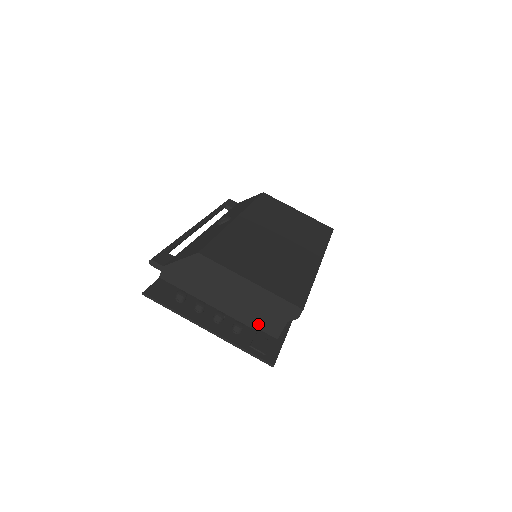
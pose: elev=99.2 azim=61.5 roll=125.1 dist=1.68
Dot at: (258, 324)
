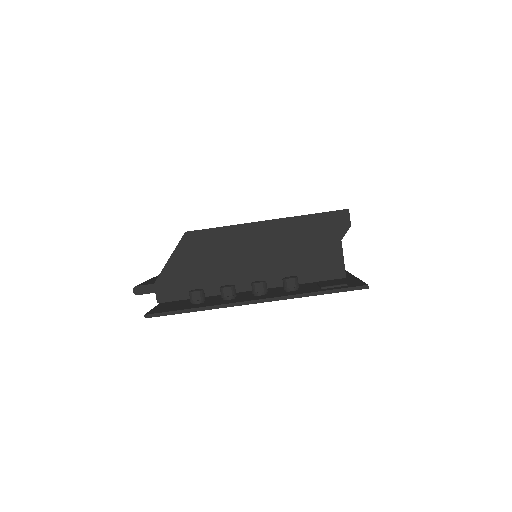
Dot at: (311, 271)
